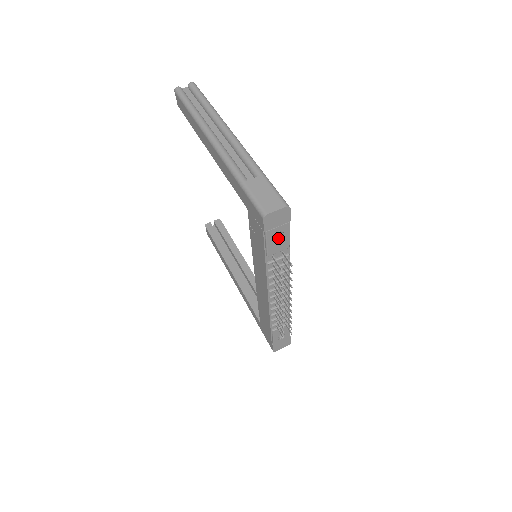
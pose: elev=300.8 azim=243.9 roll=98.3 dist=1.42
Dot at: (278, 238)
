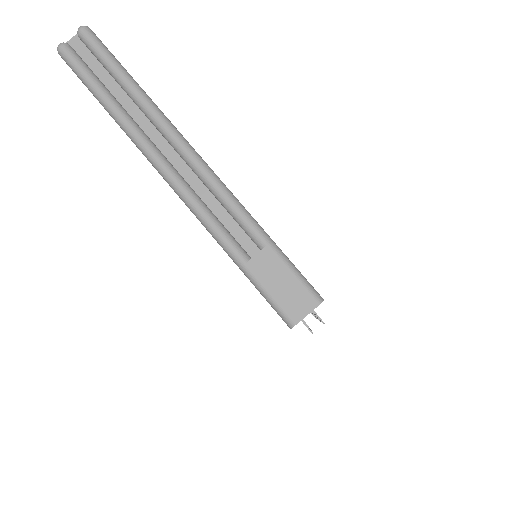
Dot at: occluded
